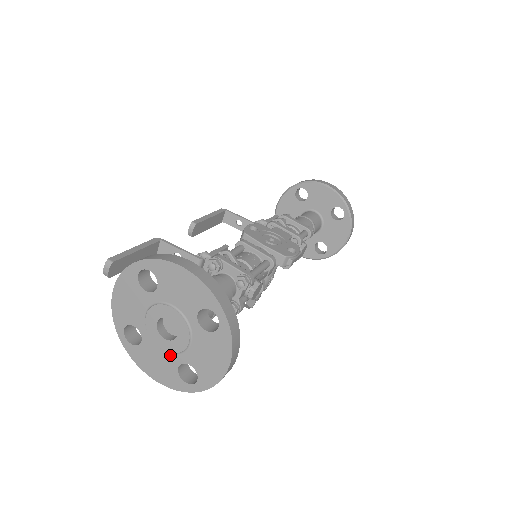
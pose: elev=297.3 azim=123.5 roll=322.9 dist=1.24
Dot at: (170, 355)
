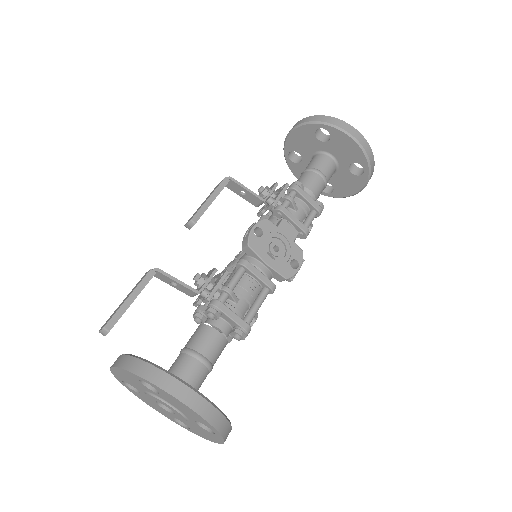
Dot at: occluded
